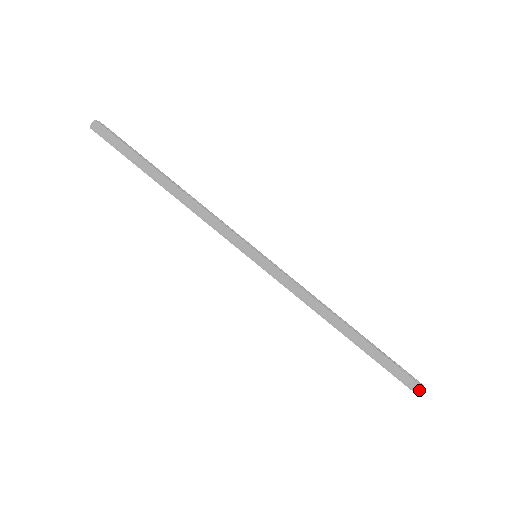
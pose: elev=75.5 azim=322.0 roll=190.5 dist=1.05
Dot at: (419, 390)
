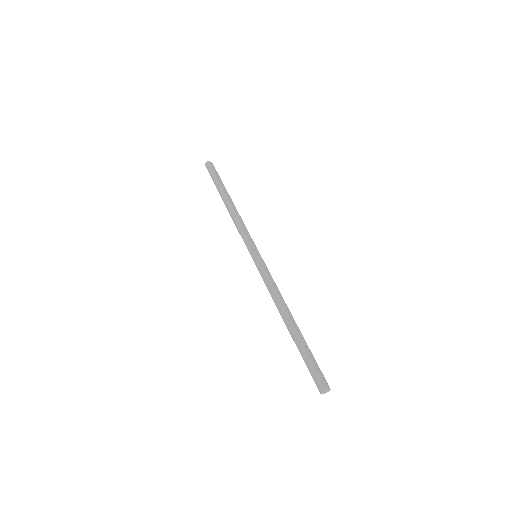
Dot at: (321, 387)
